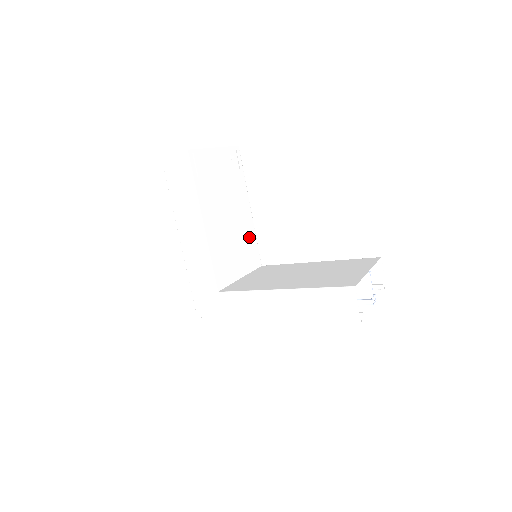
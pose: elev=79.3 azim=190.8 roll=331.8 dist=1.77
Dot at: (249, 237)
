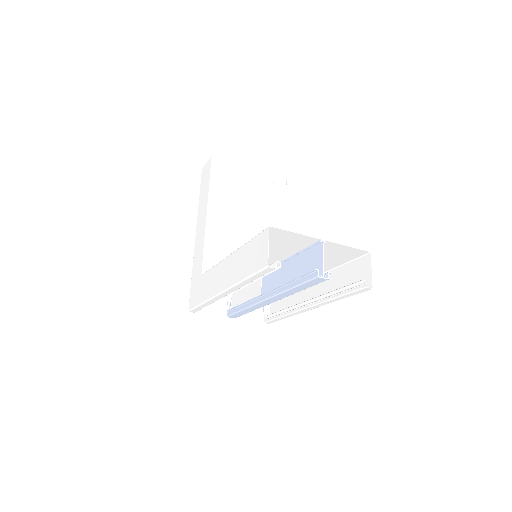
Dot at: occluded
